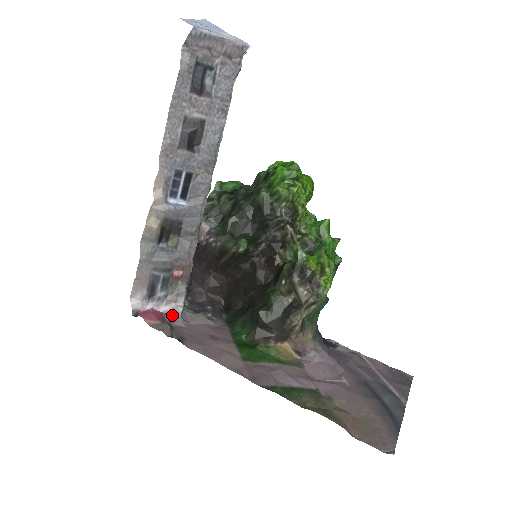
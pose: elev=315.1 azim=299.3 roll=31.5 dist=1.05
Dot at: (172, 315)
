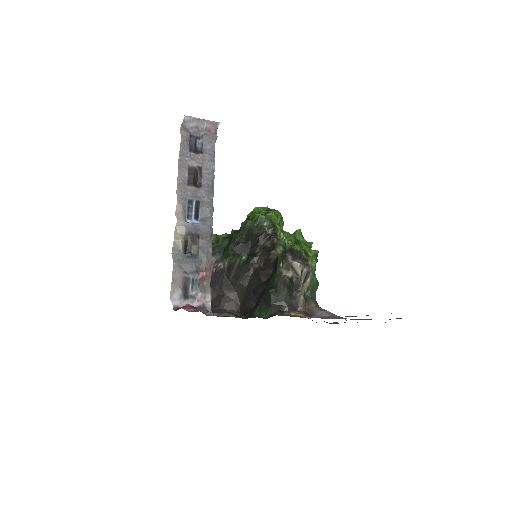
Dot at: occluded
